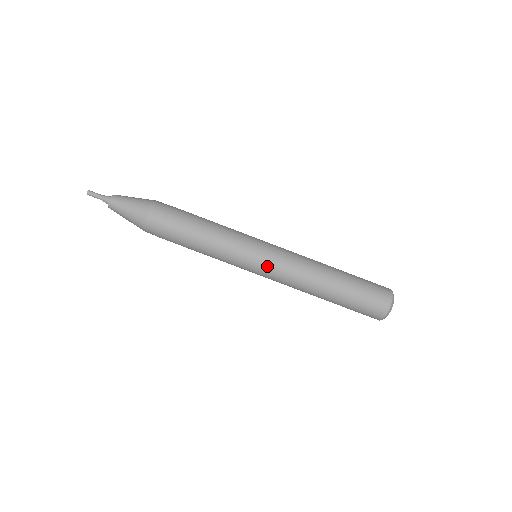
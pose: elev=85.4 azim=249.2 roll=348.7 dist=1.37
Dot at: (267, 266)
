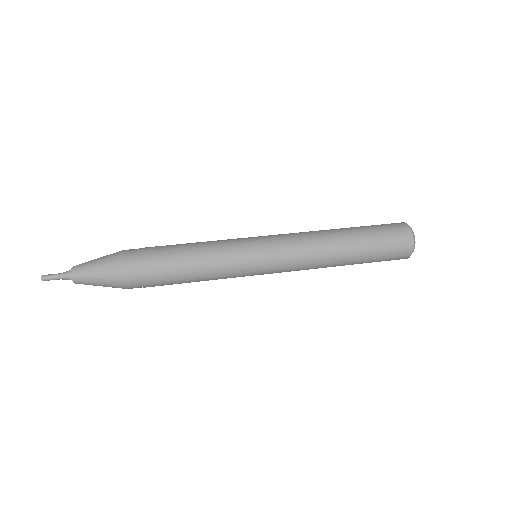
Dot at: (273, 250)
